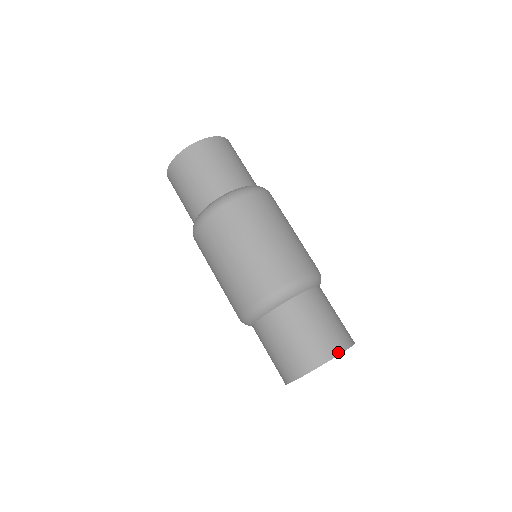
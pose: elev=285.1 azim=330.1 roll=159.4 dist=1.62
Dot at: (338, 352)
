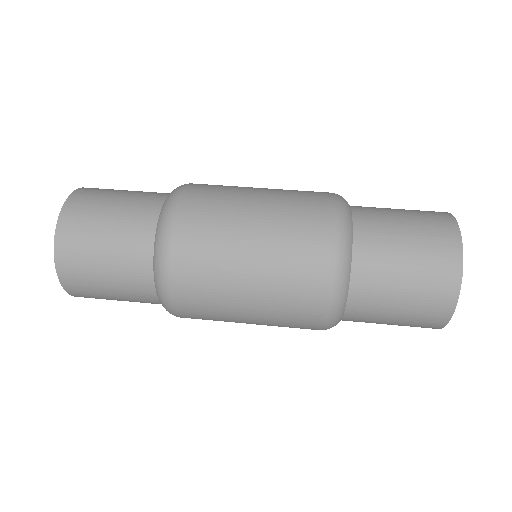
Dot at: occluded
